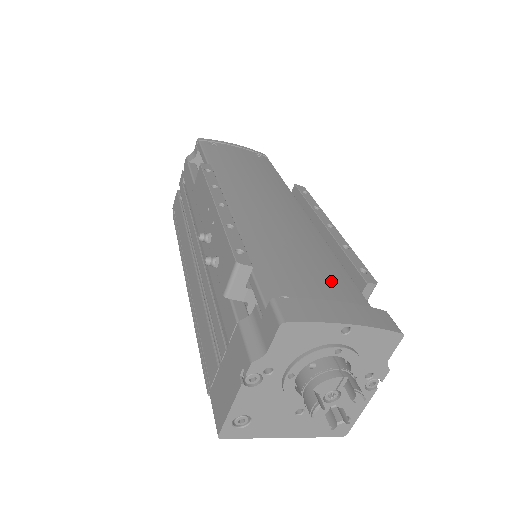
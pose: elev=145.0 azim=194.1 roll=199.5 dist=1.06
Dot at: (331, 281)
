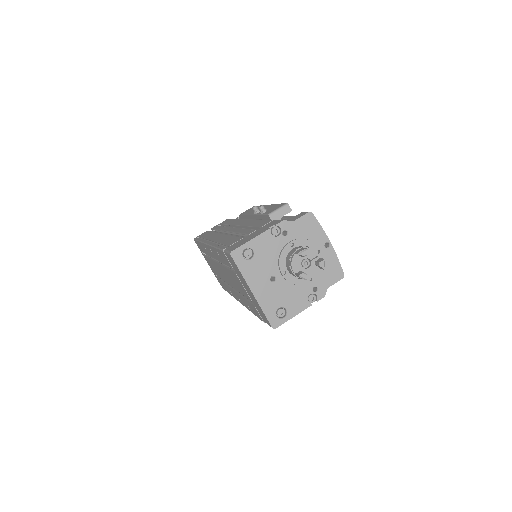
Dot at: occluded
